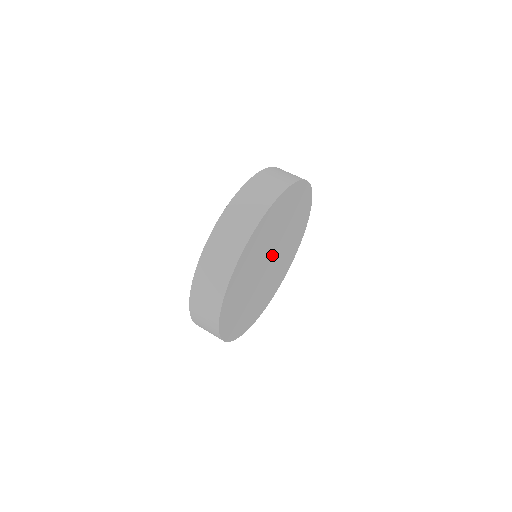
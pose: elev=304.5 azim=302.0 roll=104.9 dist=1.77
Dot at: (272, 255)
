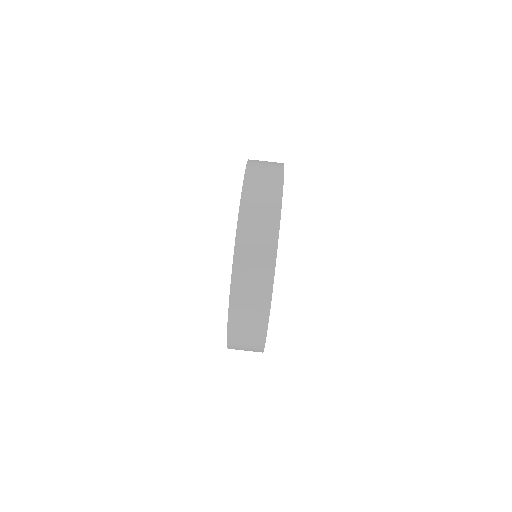
Dot at: occluded
